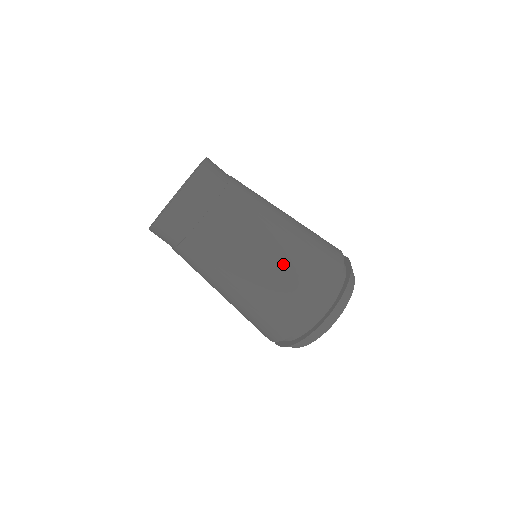
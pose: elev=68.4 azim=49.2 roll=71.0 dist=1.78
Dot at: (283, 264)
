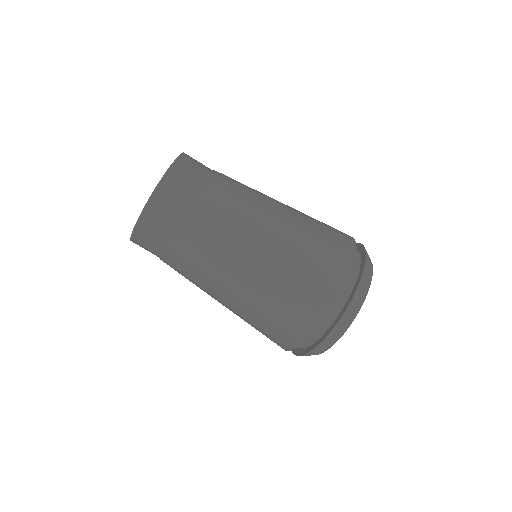
Dot at: (291, 241)
